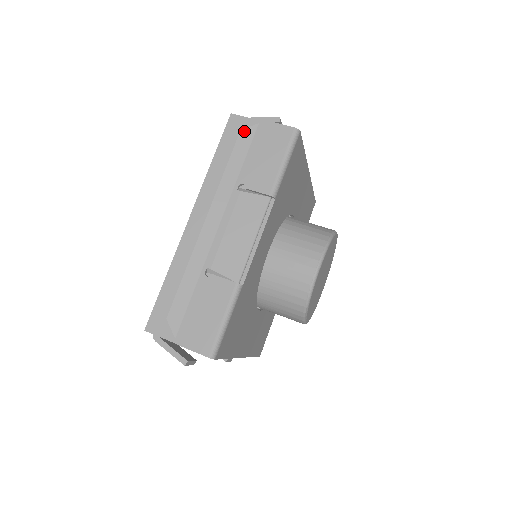
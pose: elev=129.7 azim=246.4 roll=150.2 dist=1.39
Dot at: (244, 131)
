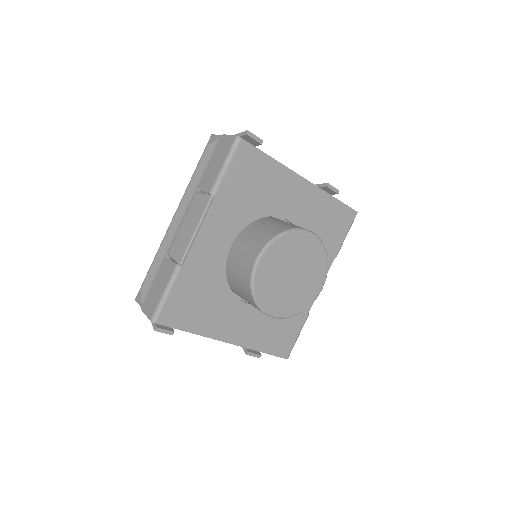
Dot at: (209, 146)
